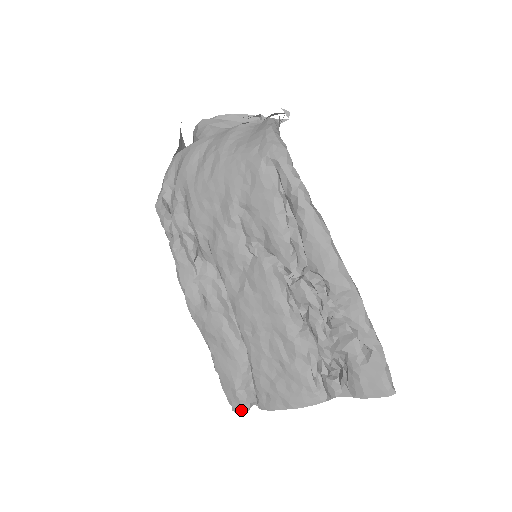
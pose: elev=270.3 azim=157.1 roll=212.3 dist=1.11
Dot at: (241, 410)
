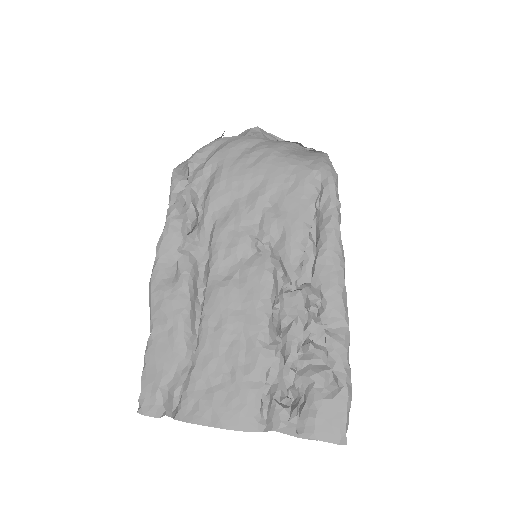
Dot at: (151, 414)
